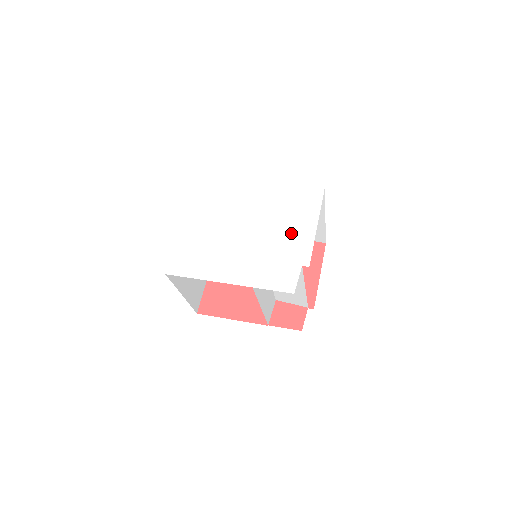
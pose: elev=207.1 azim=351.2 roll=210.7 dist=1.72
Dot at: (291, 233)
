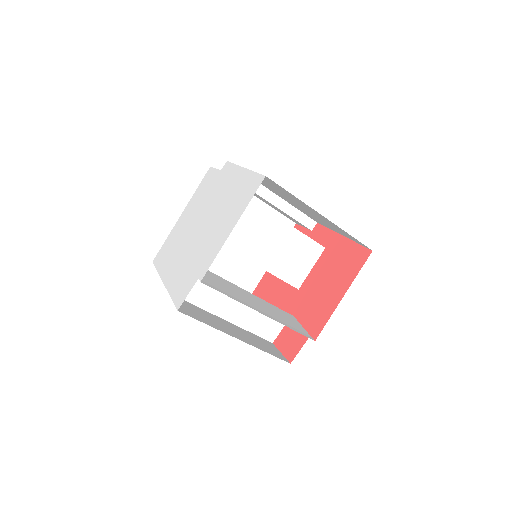
Dot at: (216, 234)
